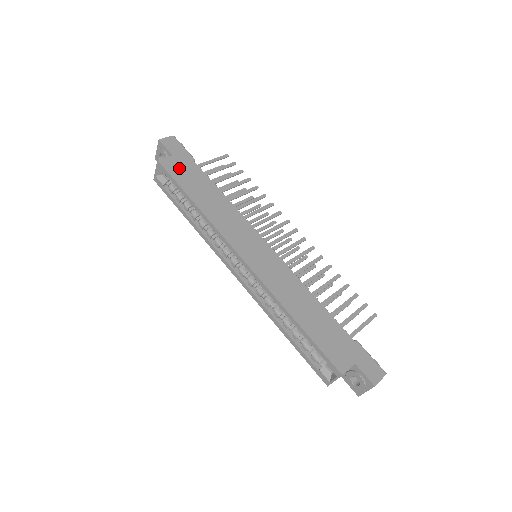
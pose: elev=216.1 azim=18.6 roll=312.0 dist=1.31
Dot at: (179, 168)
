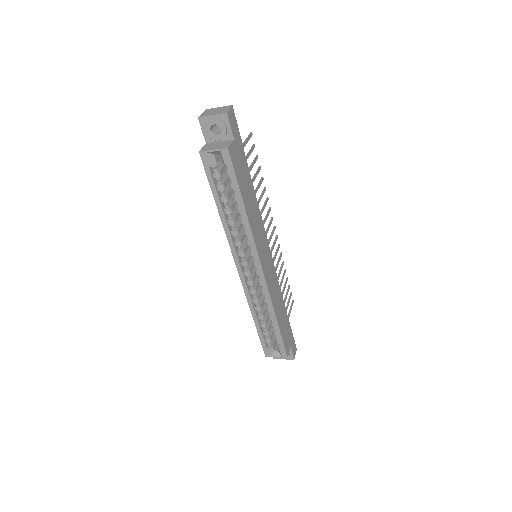
Dot at: (238, 160)
